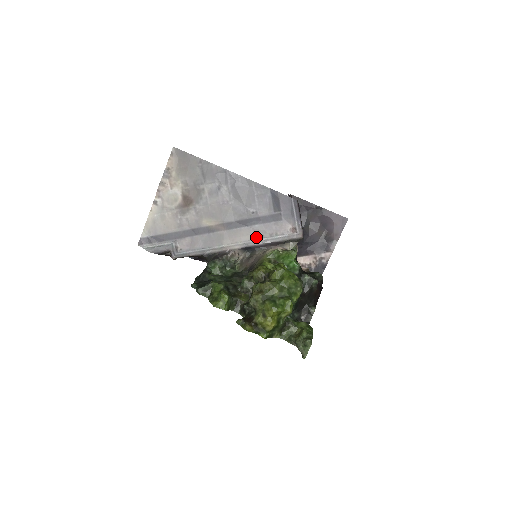
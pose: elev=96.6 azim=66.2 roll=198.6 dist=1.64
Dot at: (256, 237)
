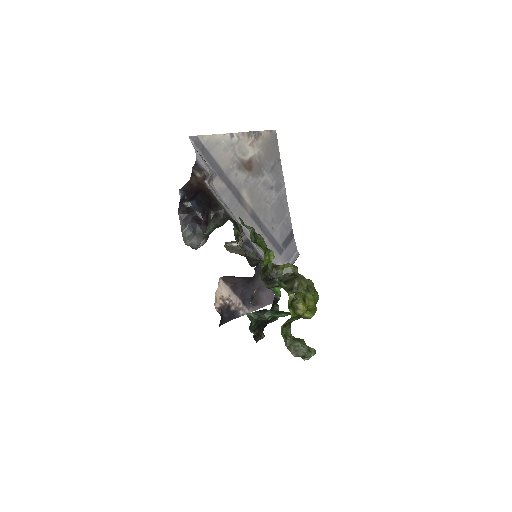
Dot at: occluded
